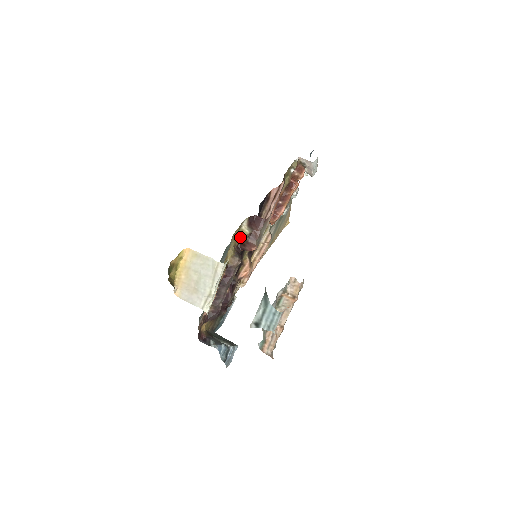
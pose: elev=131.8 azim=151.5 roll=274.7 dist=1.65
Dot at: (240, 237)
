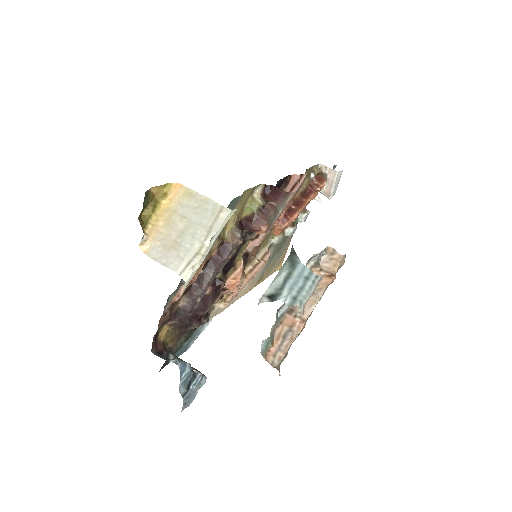
Dot at: (248, 207)
